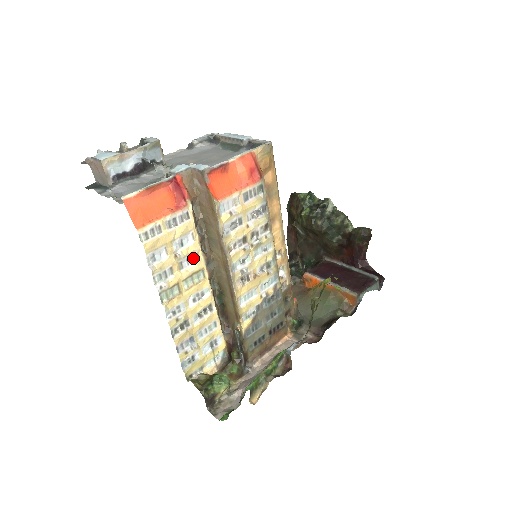
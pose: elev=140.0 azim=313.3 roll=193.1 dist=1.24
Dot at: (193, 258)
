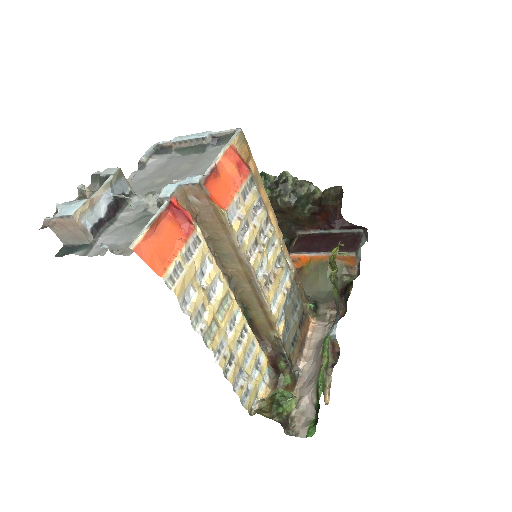
Dot at: (216, 284)
